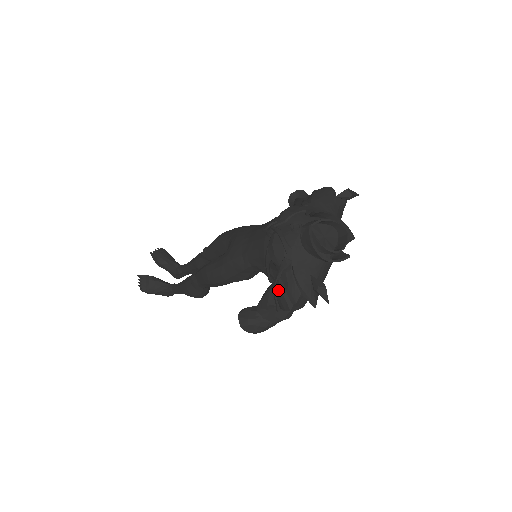
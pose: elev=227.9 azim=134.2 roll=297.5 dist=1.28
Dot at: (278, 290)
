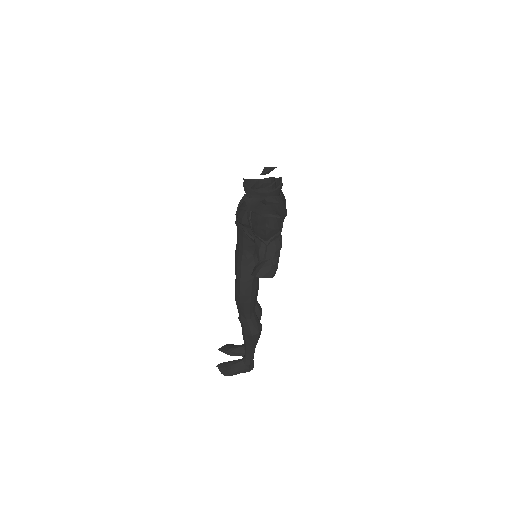
Dot at: (255, 230)
